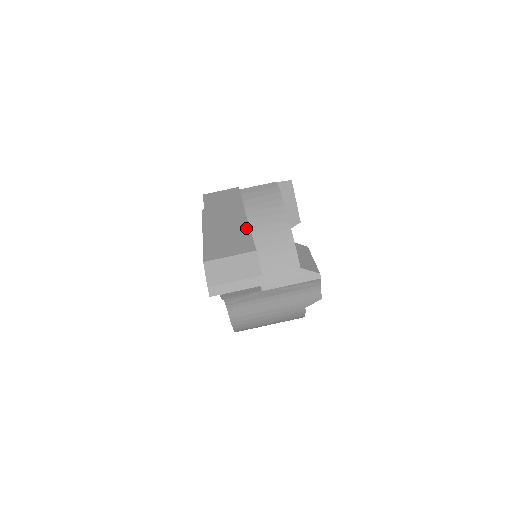
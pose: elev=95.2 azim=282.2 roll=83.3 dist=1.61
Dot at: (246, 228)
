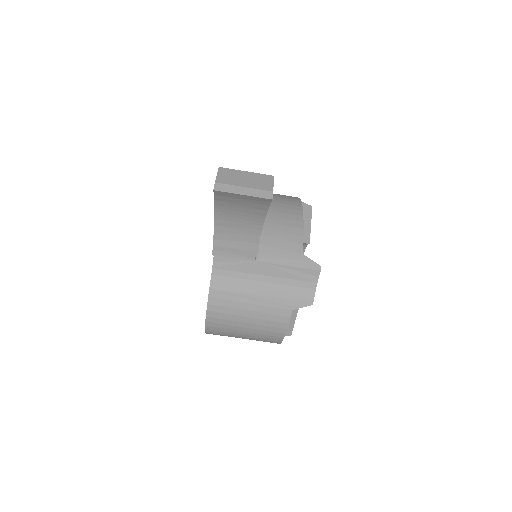
Dot at: occluded
